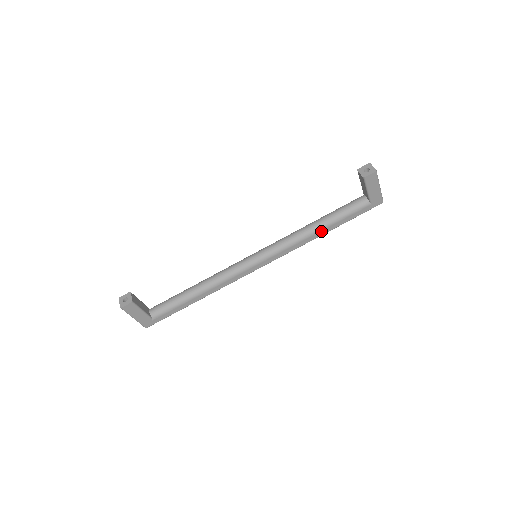
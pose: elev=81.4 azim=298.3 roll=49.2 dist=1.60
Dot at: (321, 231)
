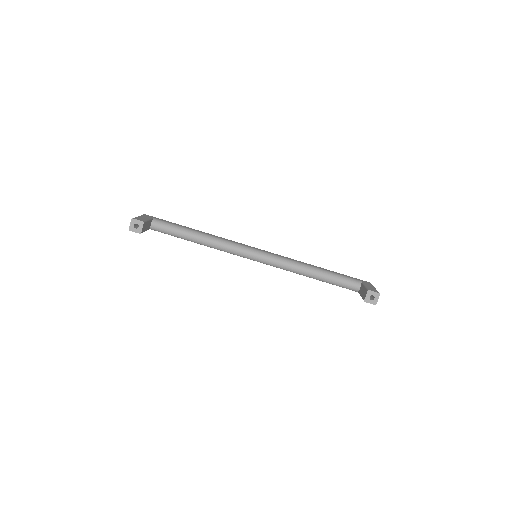
Dot at: occluded
